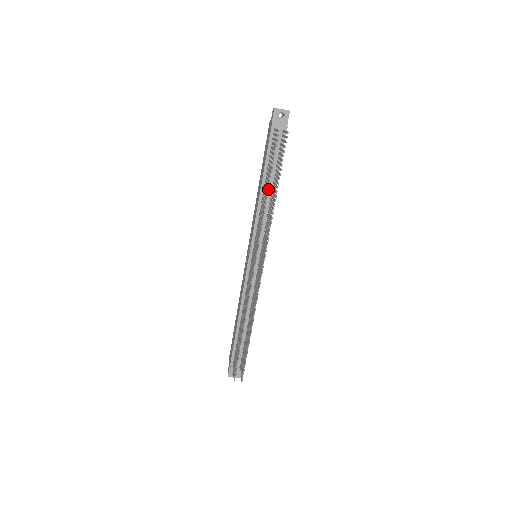
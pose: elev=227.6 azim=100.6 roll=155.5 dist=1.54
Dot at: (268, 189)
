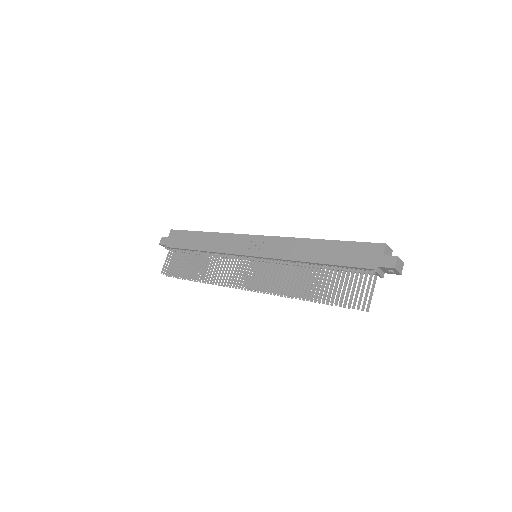
Dot at: (315, 267)
